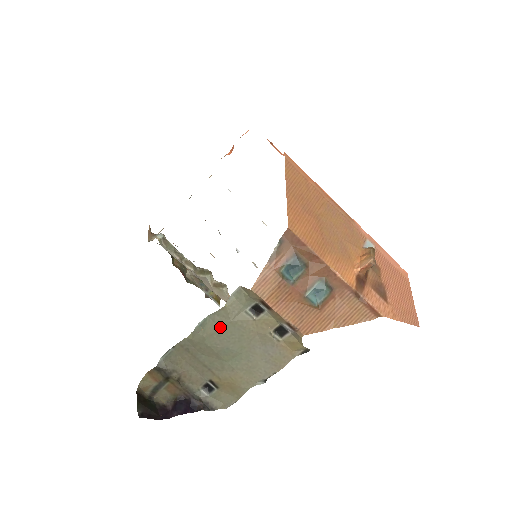
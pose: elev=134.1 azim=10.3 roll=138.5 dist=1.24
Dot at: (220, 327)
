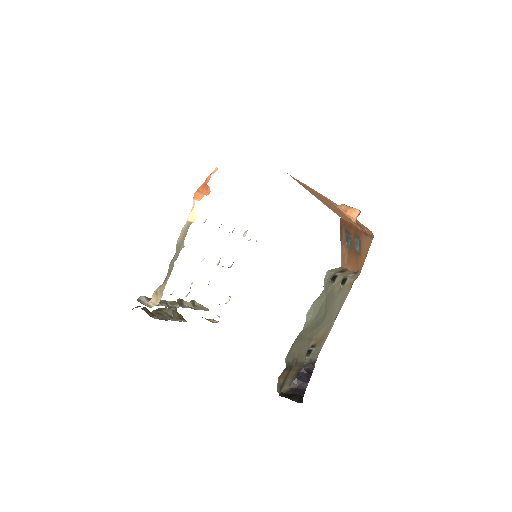
Dot at: (322, 305)
